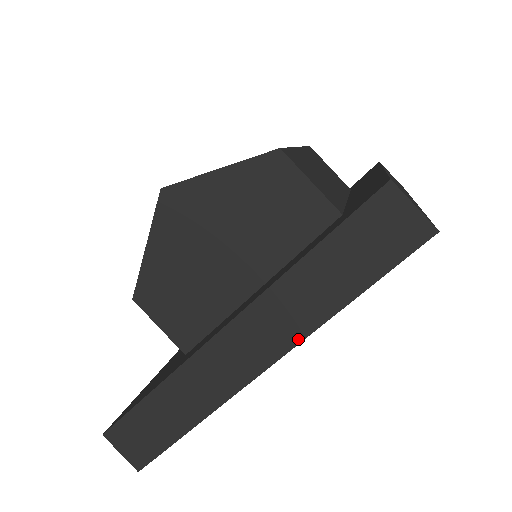
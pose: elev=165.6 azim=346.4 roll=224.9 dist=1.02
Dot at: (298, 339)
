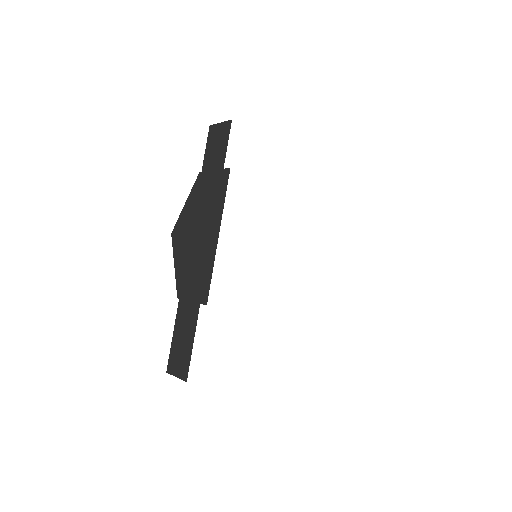
Dot at: (214, 217)
